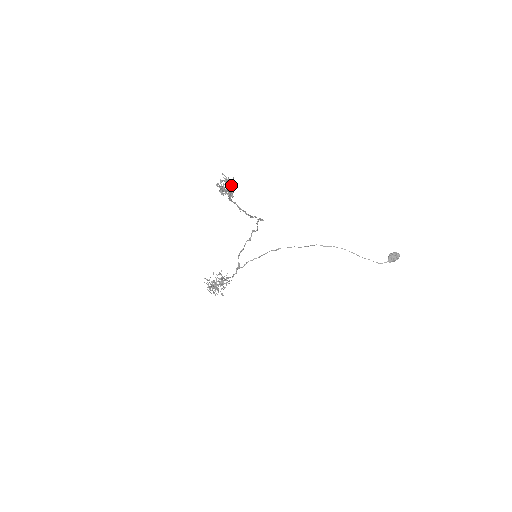
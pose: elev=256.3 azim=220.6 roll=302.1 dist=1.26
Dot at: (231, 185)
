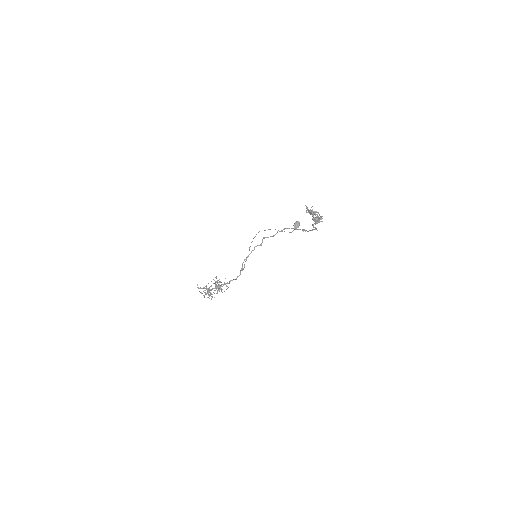
Dot at: (315, 213)
